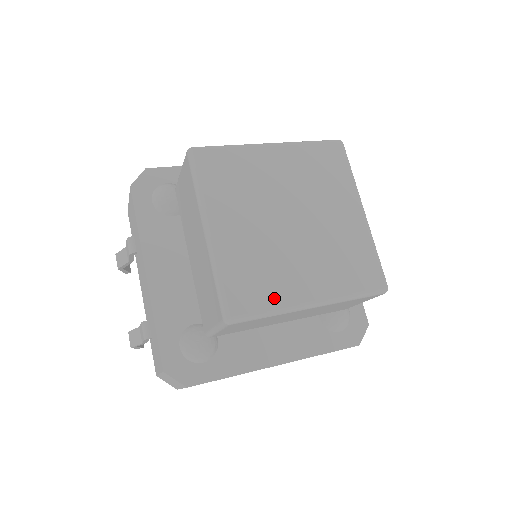
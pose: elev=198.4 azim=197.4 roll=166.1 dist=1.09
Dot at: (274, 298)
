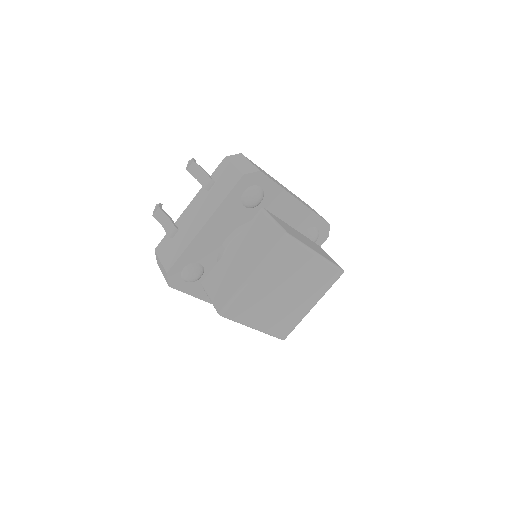
Dot at: (245, 318)
